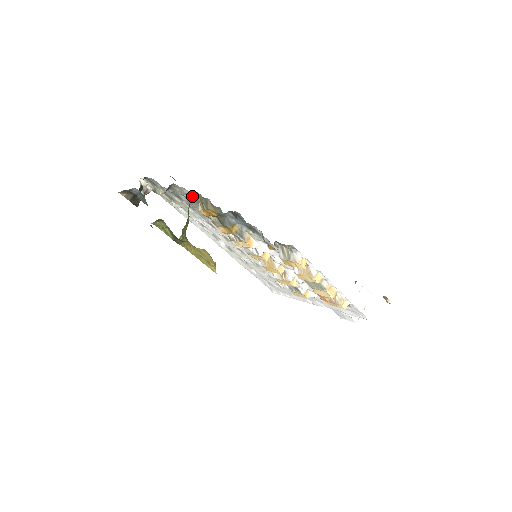
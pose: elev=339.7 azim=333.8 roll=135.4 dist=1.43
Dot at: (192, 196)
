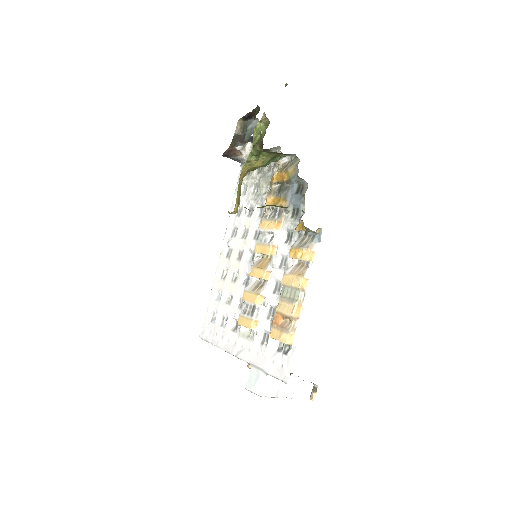
Dot at: (283, 160)
